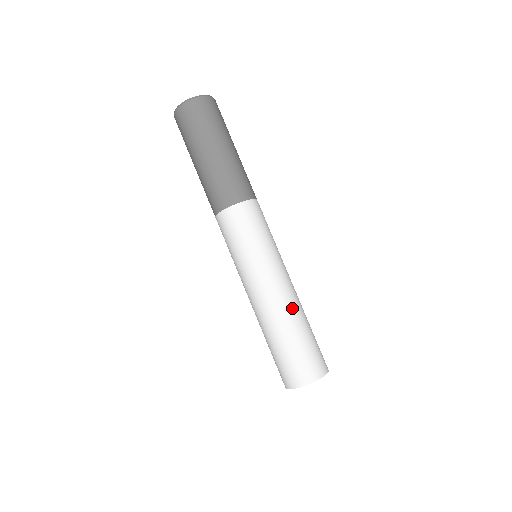
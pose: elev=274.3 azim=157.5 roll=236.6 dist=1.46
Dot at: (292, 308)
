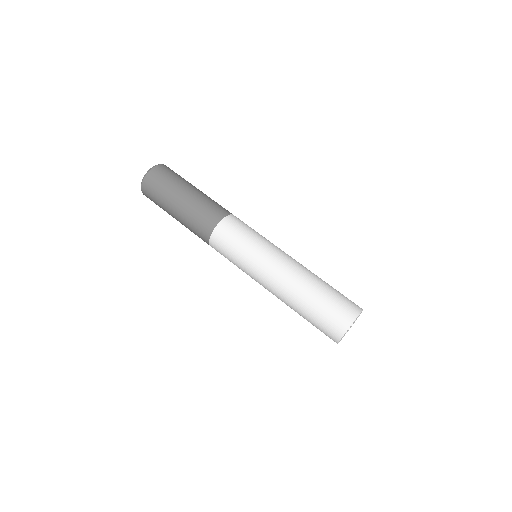
Dot at: (309, 271)
